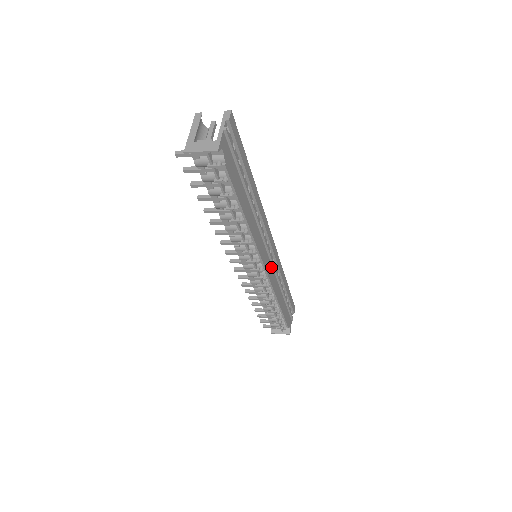
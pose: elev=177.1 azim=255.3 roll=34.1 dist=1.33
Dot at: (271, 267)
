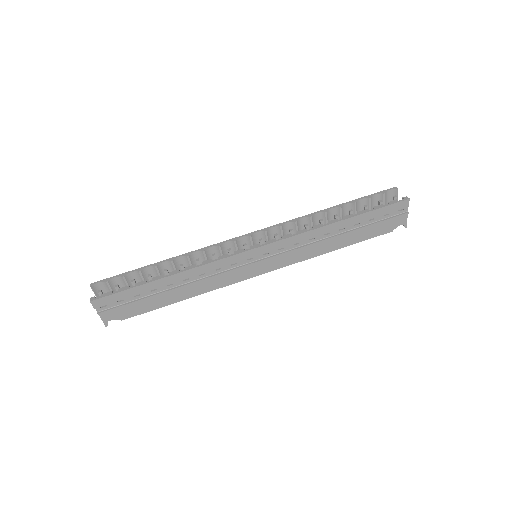
Dot at: (278, 257)
